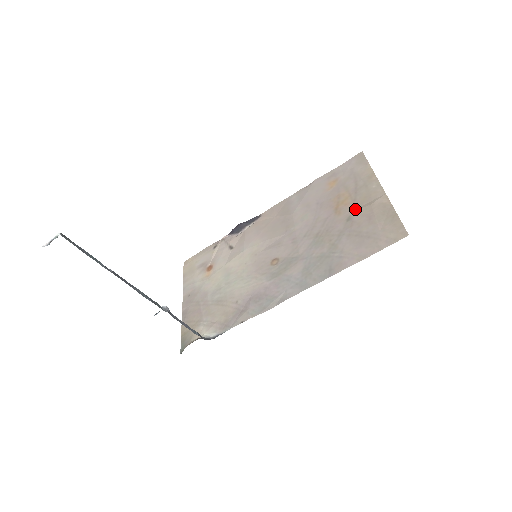
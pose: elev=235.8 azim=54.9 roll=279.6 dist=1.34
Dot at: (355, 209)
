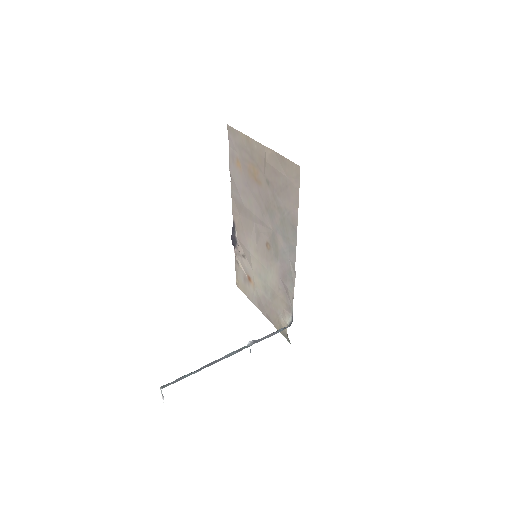
Dot at: (264, 173)
